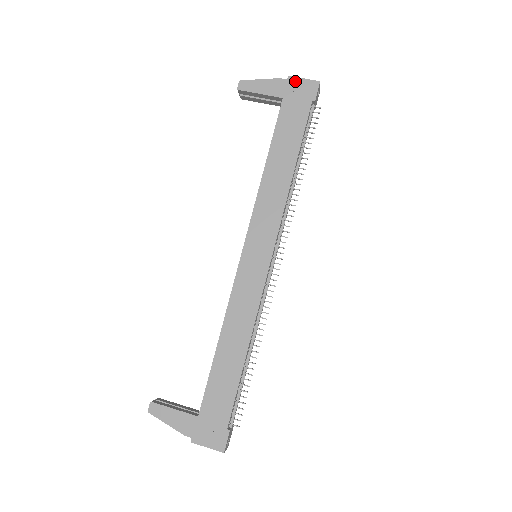
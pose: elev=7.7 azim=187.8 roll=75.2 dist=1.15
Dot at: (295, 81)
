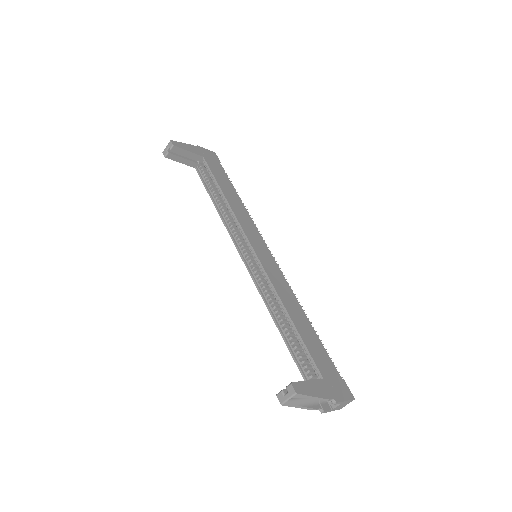
Dot at: (203, 149)
